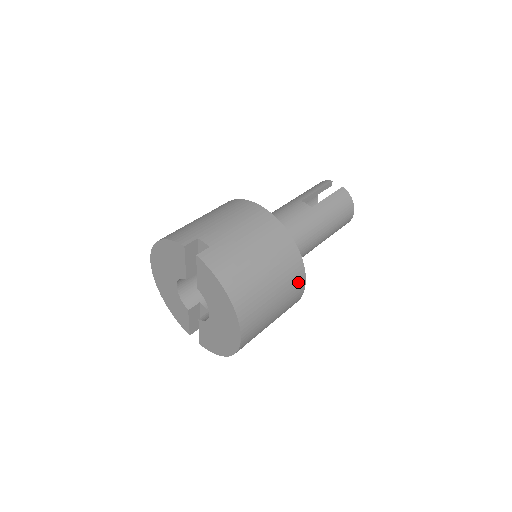
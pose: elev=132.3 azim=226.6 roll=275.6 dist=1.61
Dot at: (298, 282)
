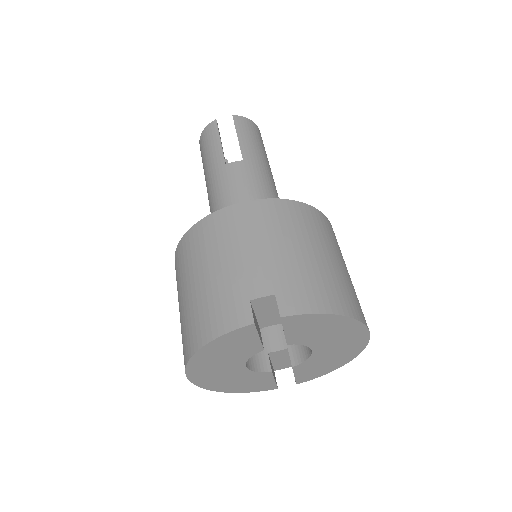
Dot at: (335, 236)
